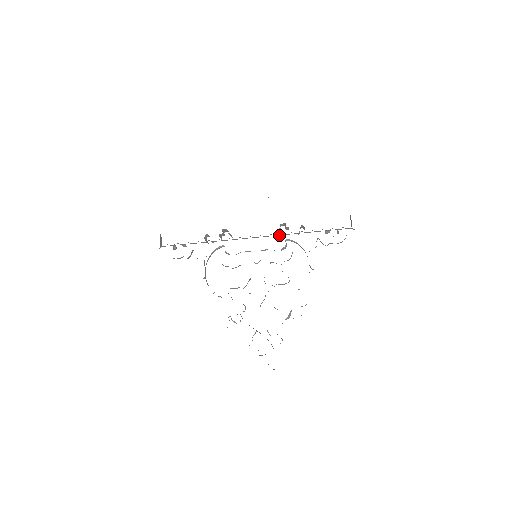
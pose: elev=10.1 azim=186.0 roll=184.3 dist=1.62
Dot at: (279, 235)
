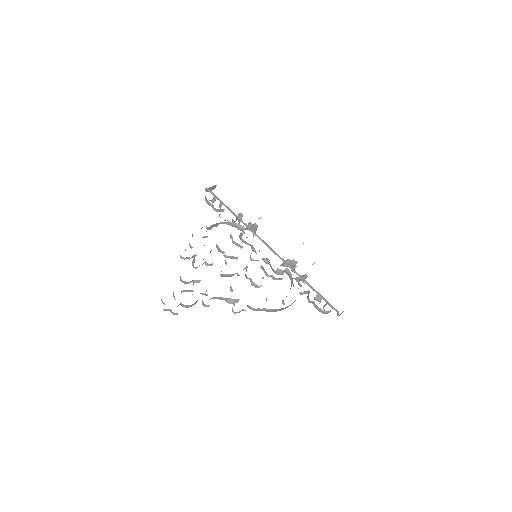
Dot at: (286, 263)
